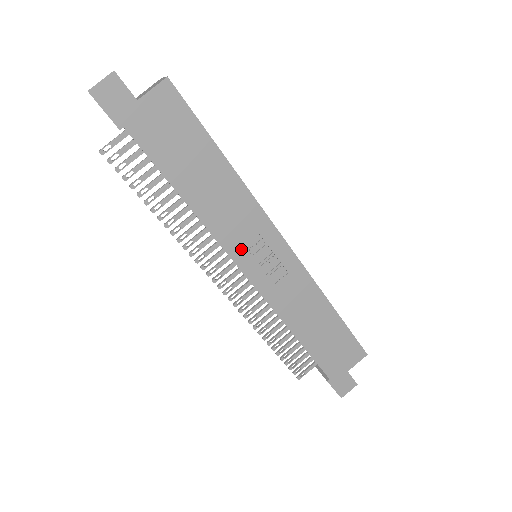
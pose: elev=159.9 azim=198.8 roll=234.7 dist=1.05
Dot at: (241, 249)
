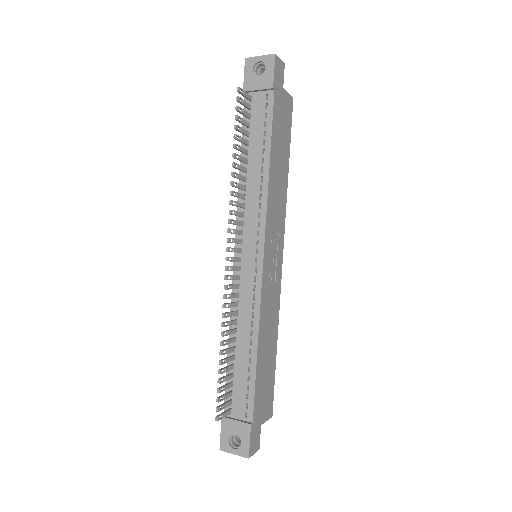
Dot at: (270, 233)
